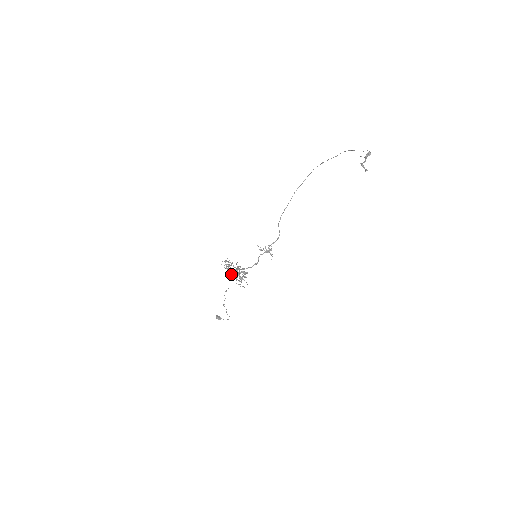
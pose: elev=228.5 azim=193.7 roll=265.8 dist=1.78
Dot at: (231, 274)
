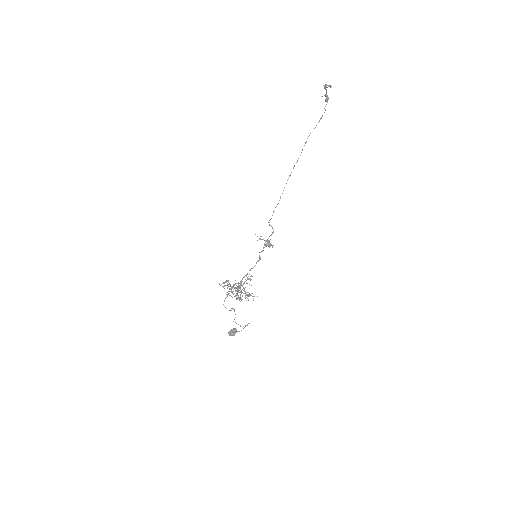
Dot at: (233, 285)
